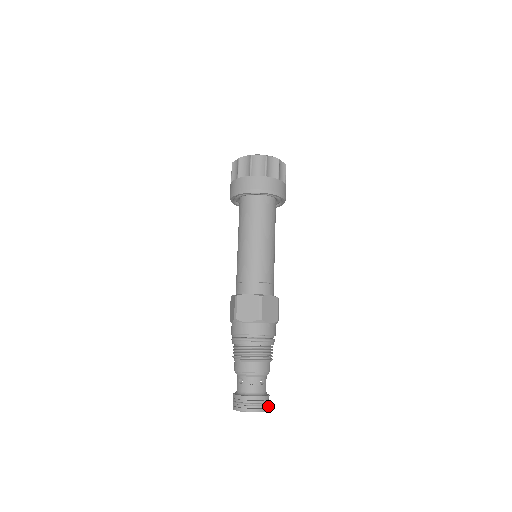
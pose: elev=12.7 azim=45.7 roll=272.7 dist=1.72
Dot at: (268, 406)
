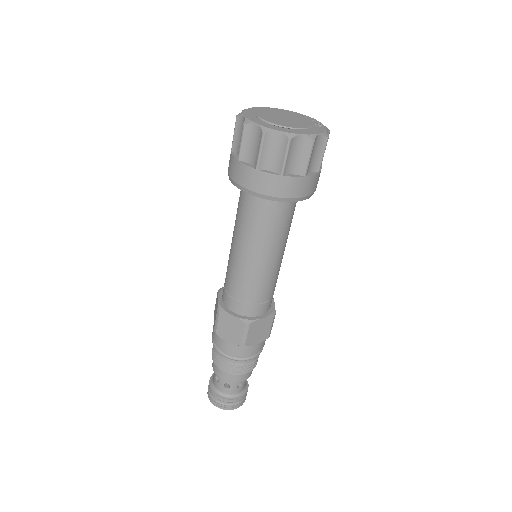
Dot at: (244, 400)
